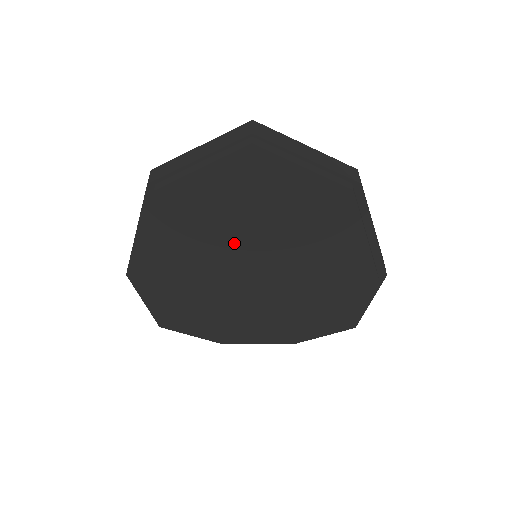
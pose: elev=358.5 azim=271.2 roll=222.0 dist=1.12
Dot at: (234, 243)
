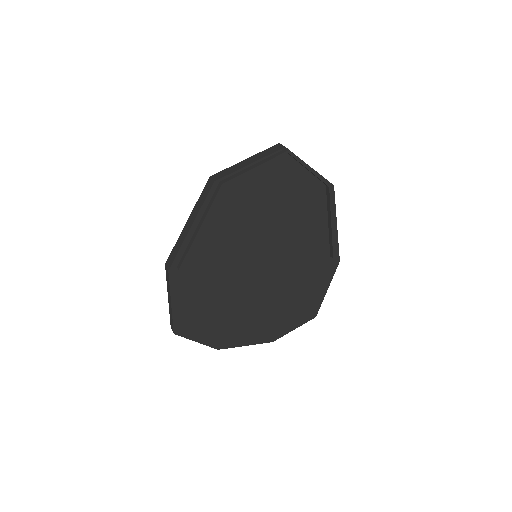
Dot at: (255, 235)
